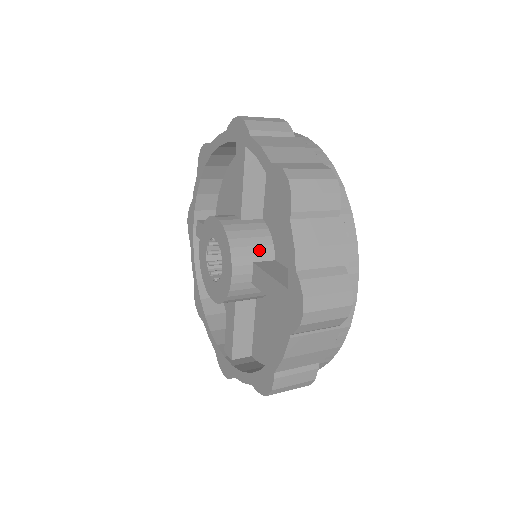
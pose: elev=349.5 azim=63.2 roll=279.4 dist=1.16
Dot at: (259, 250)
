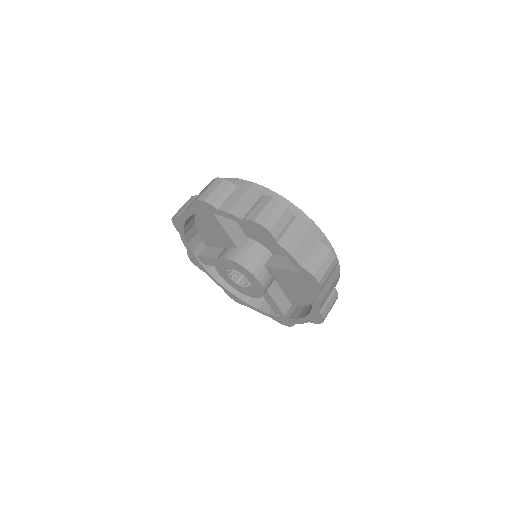
Dot at: occluded
